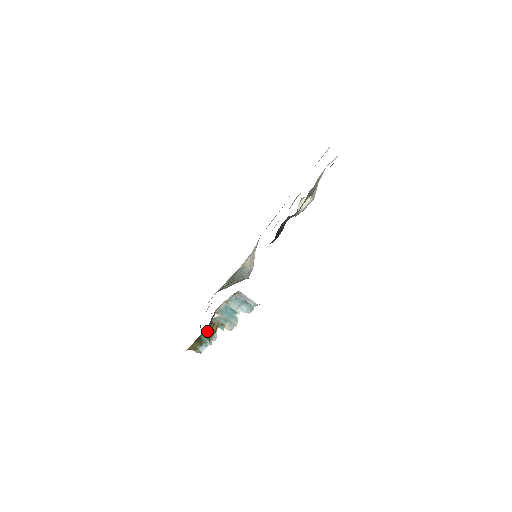
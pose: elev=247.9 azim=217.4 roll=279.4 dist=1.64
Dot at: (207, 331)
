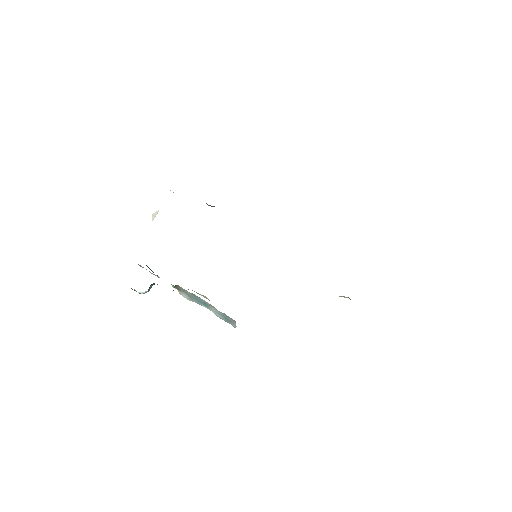
Dot at: occluded
